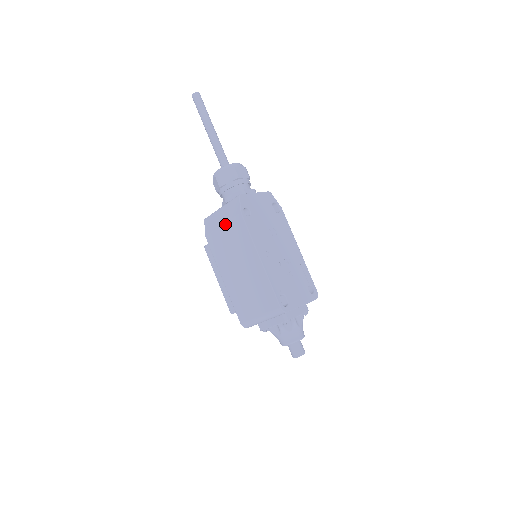
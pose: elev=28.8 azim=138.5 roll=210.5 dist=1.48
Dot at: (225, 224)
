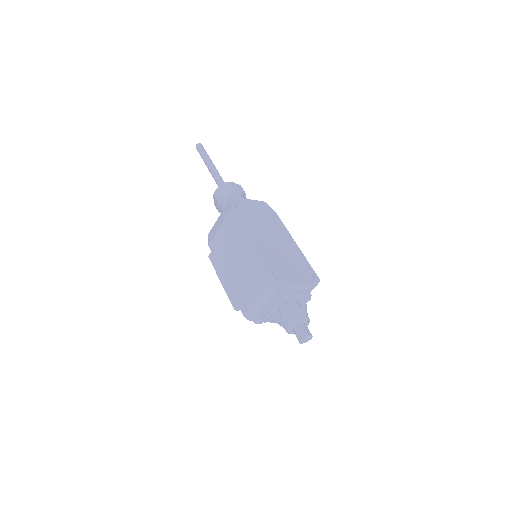
Dot at: (221, 225)
